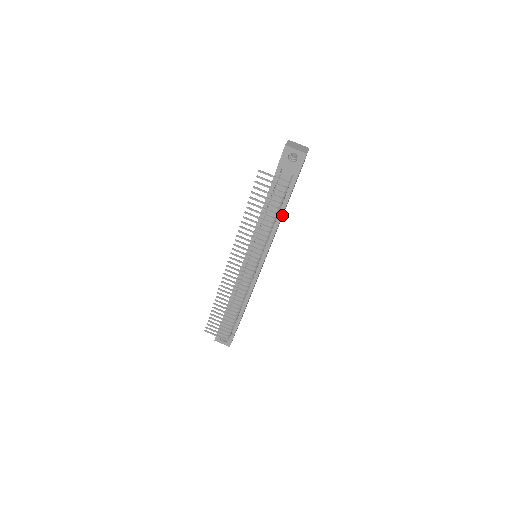
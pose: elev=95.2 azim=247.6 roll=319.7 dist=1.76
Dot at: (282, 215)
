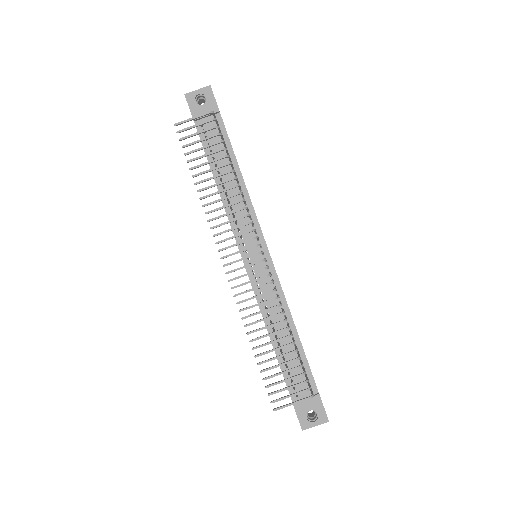
Dot at: (241, 173)
